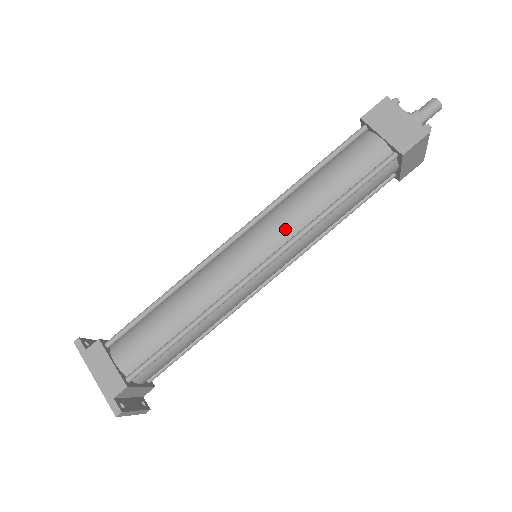
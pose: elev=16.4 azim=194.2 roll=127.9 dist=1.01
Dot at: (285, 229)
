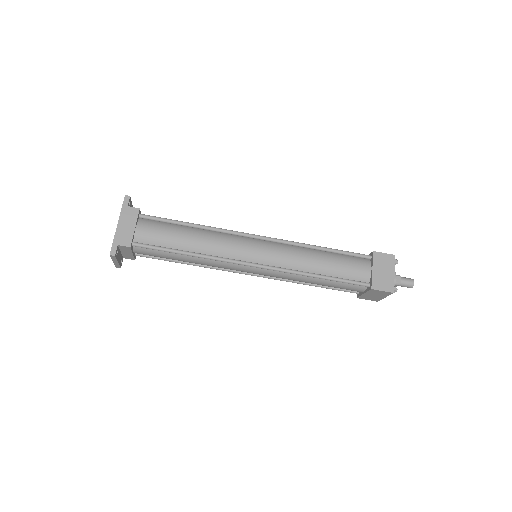
Dot at: (285, 260)
